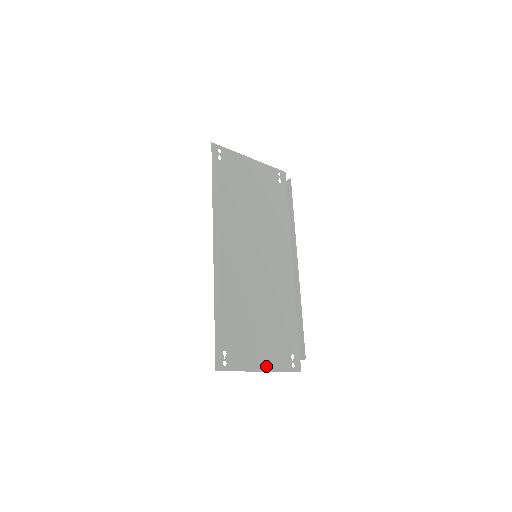
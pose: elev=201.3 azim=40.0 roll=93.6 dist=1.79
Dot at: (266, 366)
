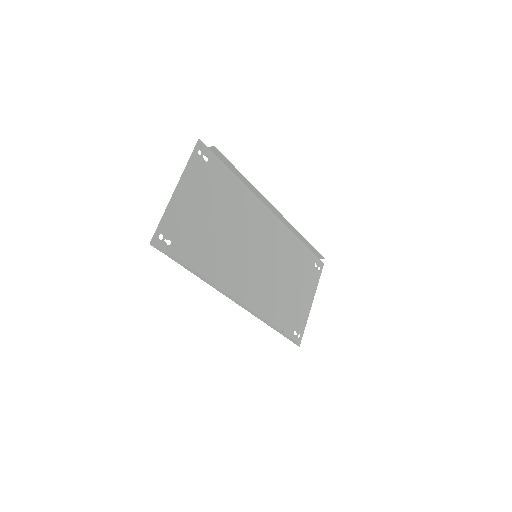
Dot at: (311, 297)
